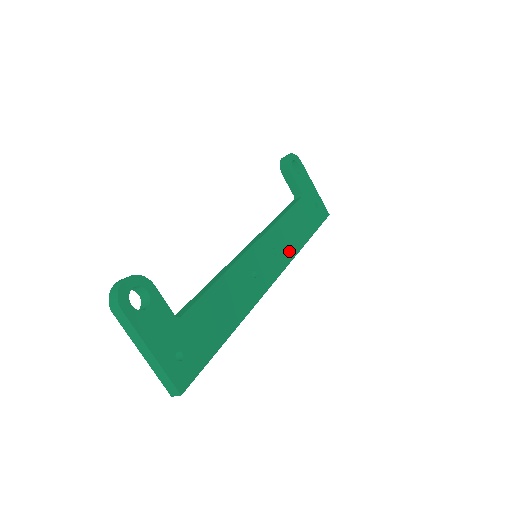
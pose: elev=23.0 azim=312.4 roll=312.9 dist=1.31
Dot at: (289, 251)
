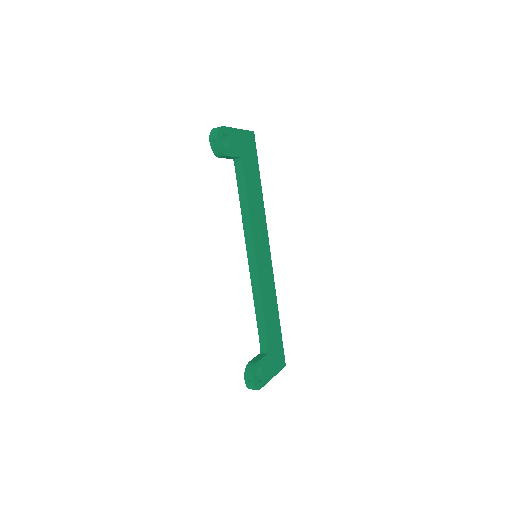
Dot at: (262, 220)
